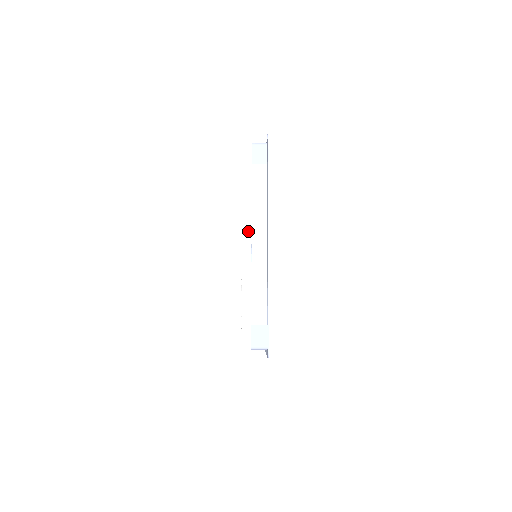
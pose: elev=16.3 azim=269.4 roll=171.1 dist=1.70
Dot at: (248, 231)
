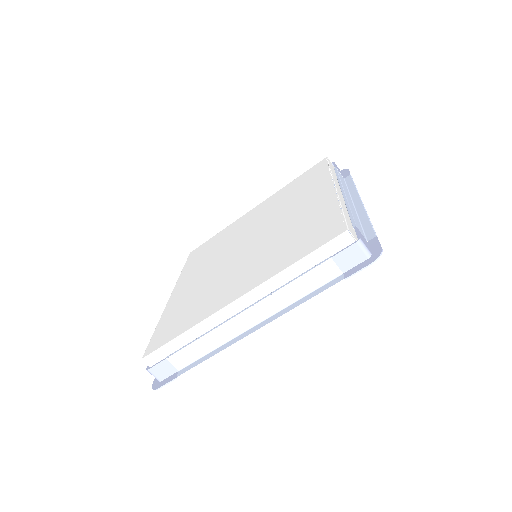
Dot at: (338, 186)
